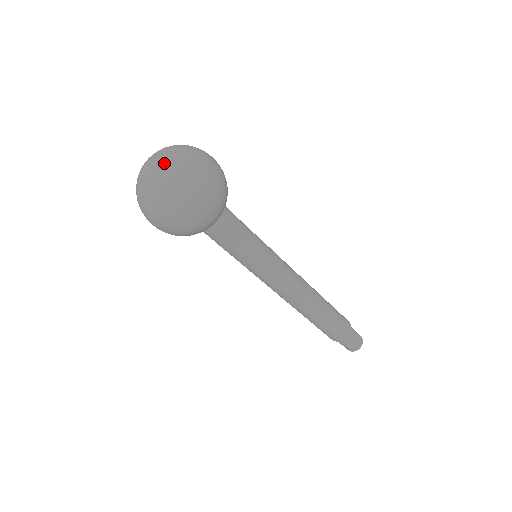
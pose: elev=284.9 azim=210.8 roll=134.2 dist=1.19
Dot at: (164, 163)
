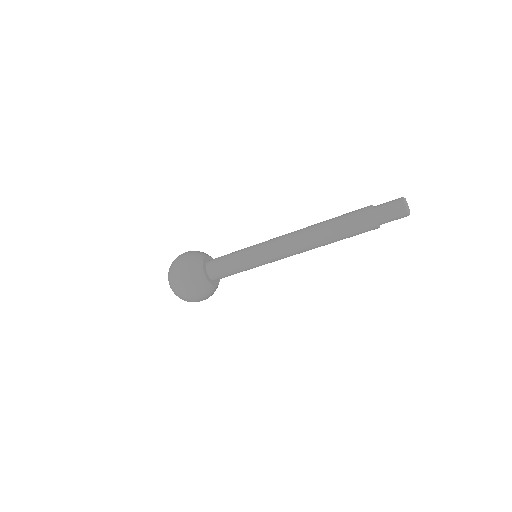
Dot at: occluded
